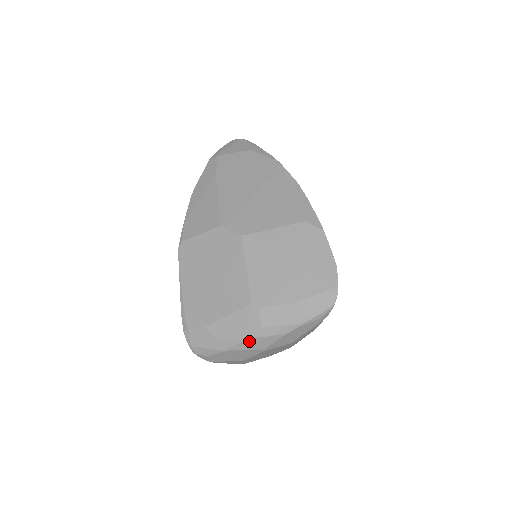
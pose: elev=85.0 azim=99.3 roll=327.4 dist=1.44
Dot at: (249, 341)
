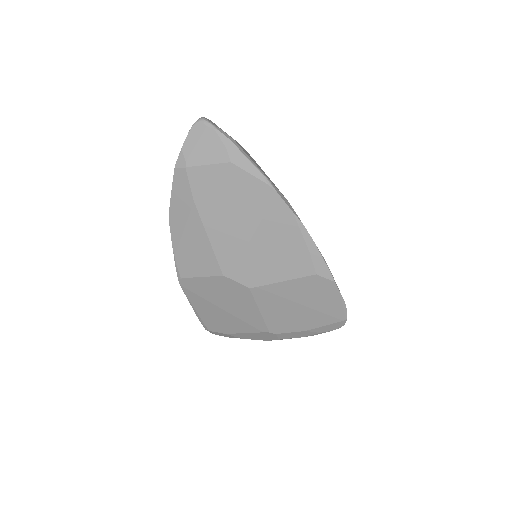
Dot at: occluded
